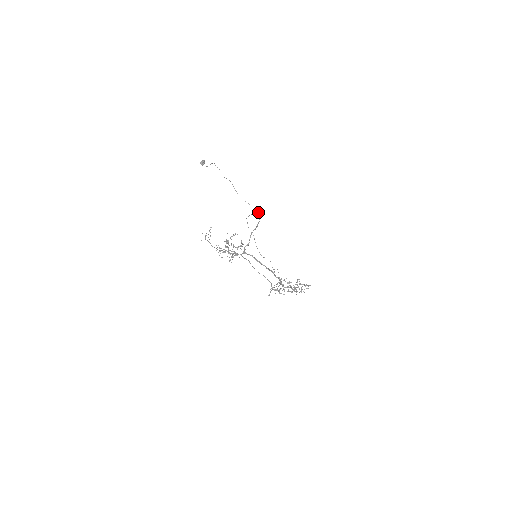
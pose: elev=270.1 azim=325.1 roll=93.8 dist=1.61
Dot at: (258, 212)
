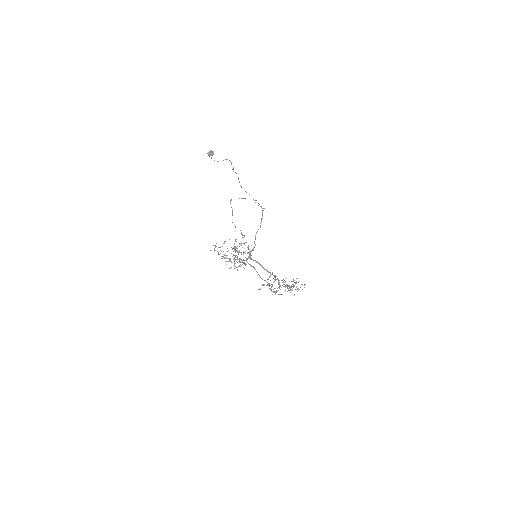
Dot at: occluded
